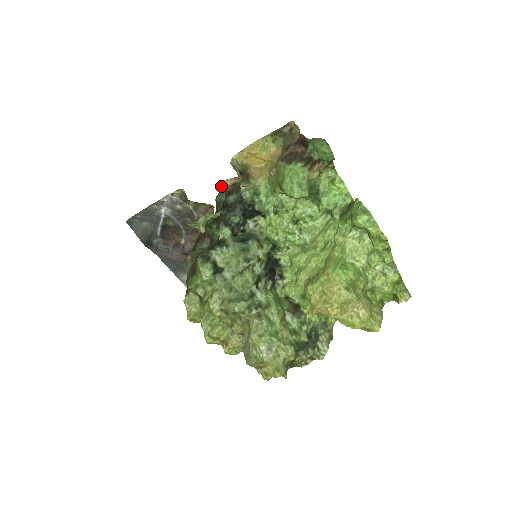
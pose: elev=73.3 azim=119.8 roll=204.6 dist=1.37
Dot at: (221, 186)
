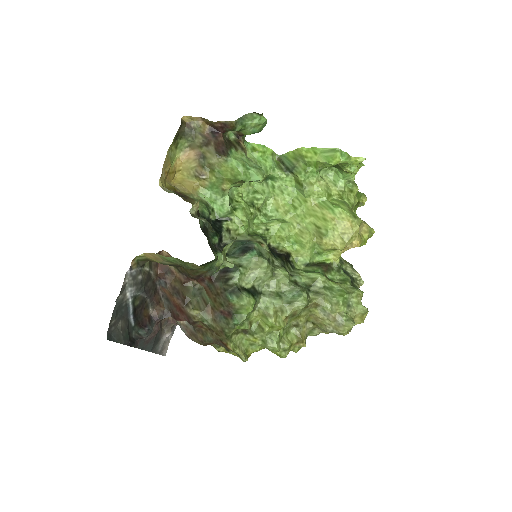
Dot at: (194, 217)
